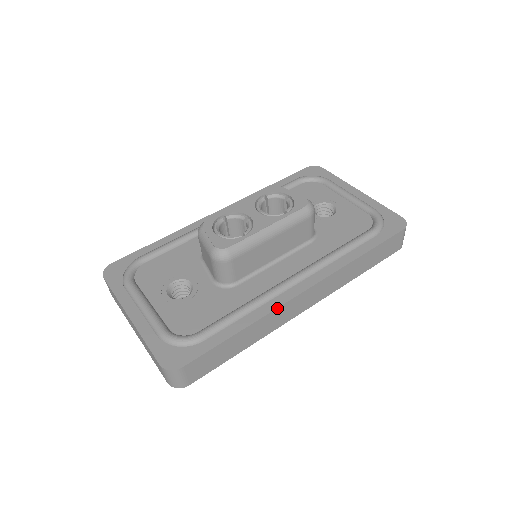
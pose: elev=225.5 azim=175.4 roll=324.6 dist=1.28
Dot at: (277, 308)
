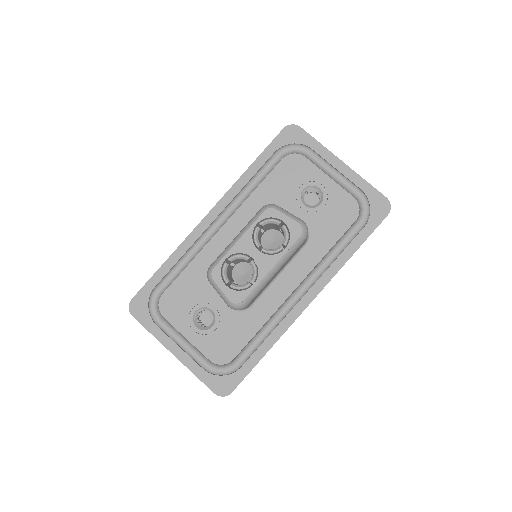
Dot at: occluded
